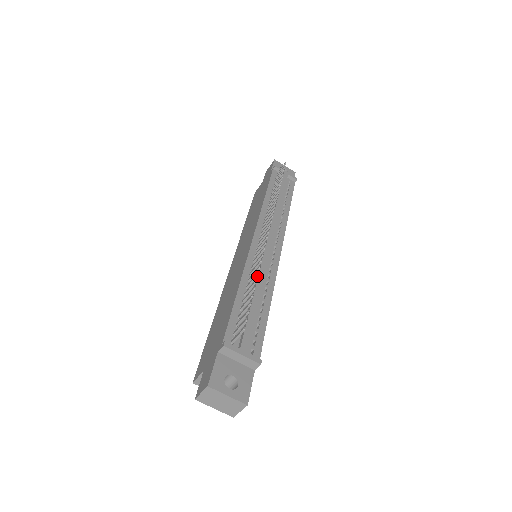
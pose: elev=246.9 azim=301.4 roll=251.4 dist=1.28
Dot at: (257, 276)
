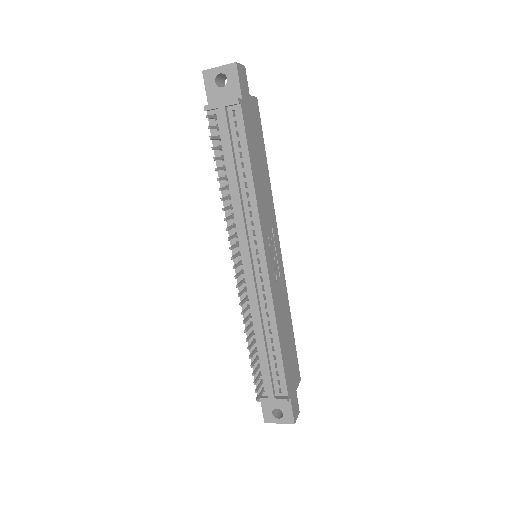
Dot at: (247, 341)
